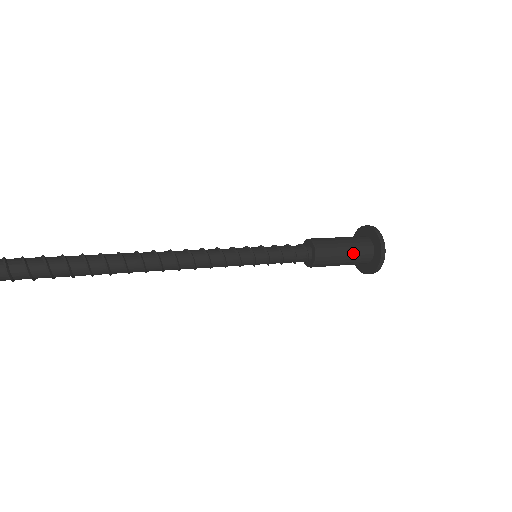
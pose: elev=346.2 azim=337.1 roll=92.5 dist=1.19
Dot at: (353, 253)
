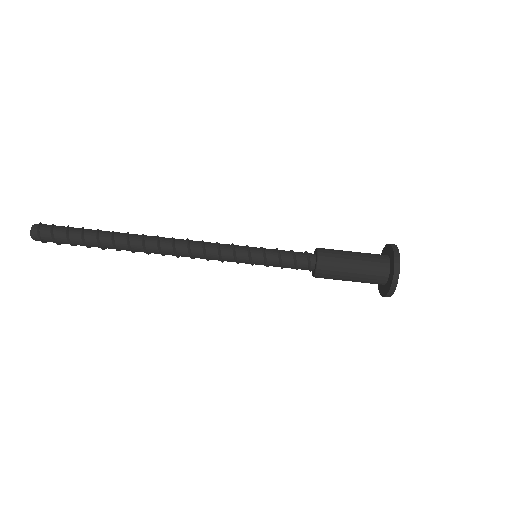
Dot at: (362, 272)
